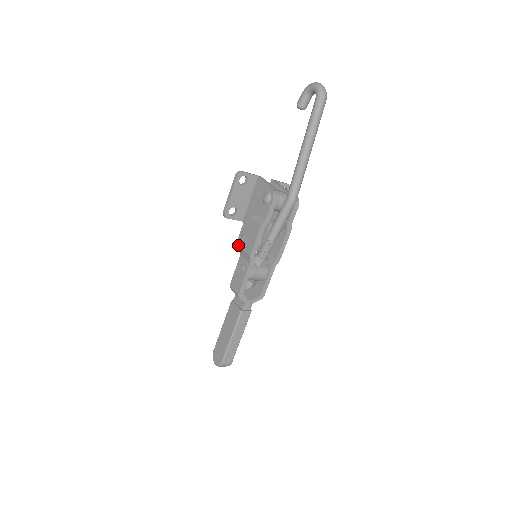
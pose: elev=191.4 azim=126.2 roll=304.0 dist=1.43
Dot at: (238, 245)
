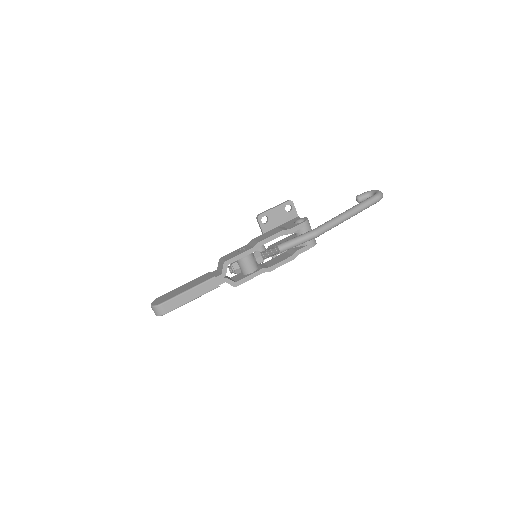
Dot at: occluded
